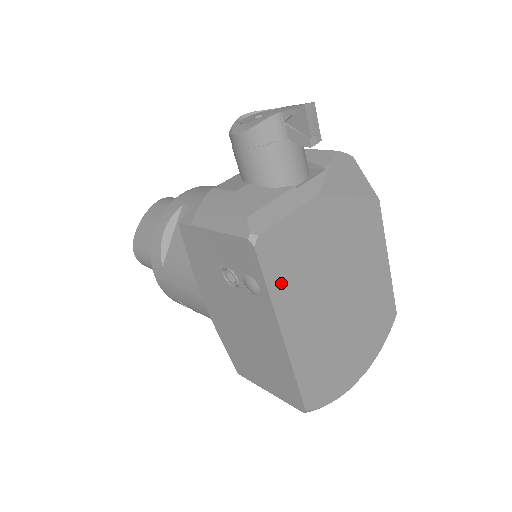
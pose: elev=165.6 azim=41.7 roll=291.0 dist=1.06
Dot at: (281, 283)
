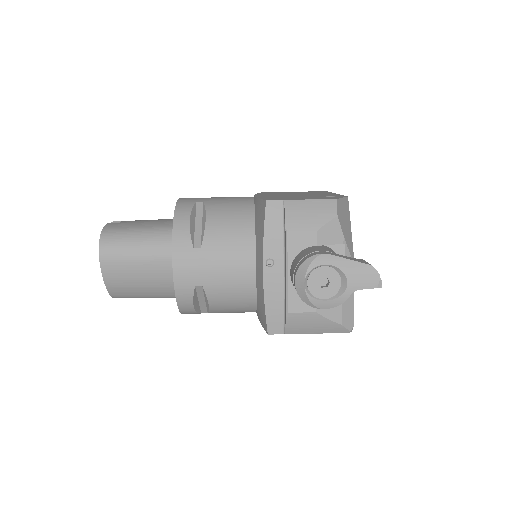
Dot at: occluded
